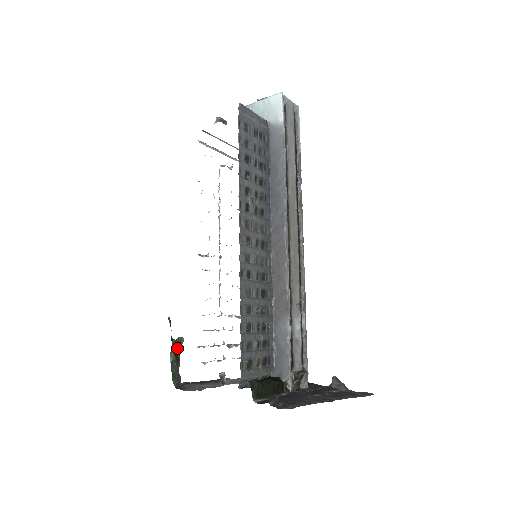
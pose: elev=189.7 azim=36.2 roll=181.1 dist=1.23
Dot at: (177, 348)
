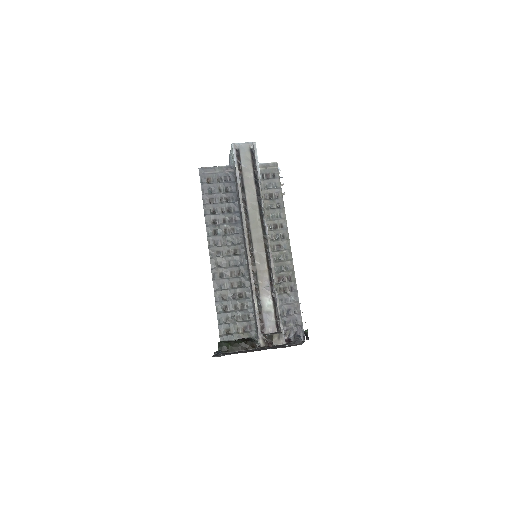
Dot at: occluded
